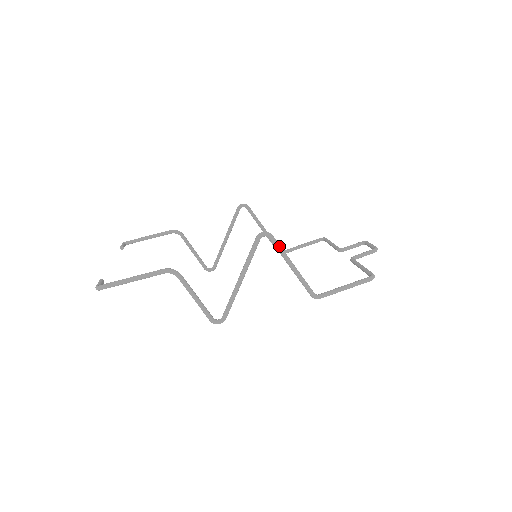
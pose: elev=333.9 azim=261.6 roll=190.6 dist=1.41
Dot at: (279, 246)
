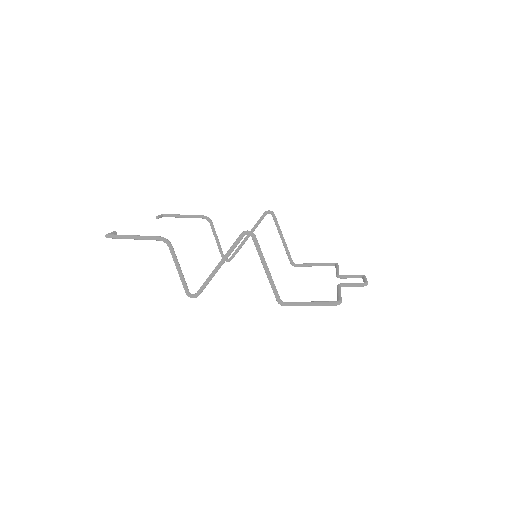
Dot at: (258, 247)
